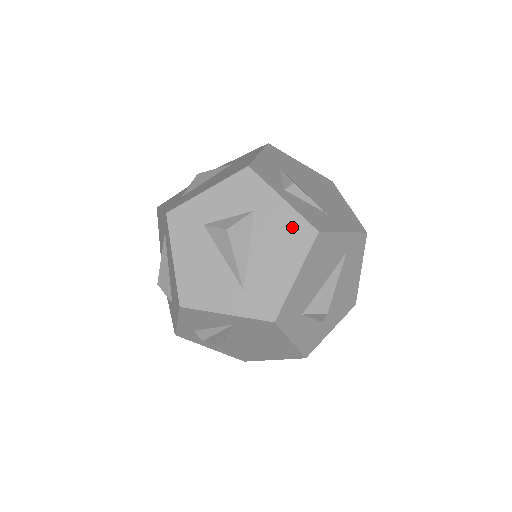
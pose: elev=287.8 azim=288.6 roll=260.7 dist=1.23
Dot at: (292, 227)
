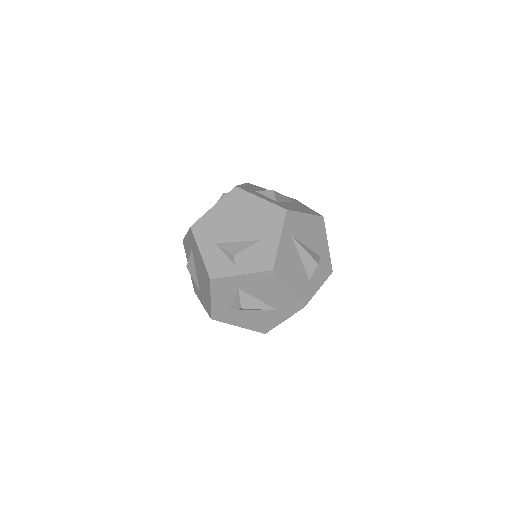
Dot at: (261, 279)
